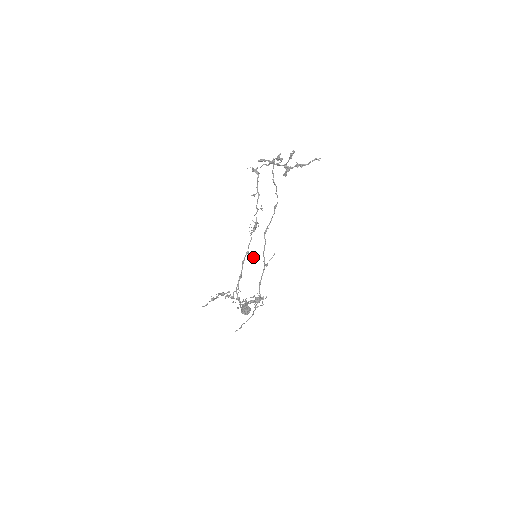
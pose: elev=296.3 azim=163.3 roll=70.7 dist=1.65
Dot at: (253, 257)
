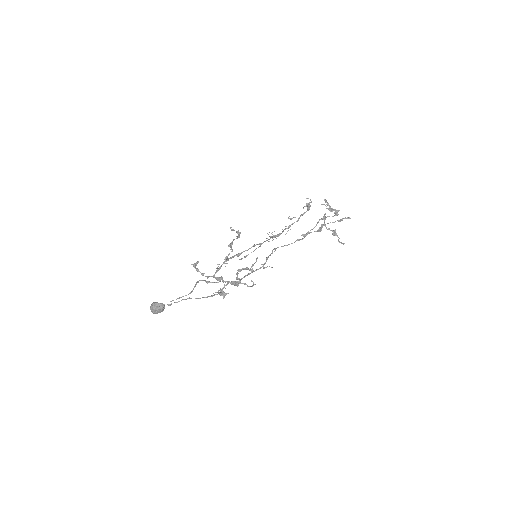
Dot at: occluded
